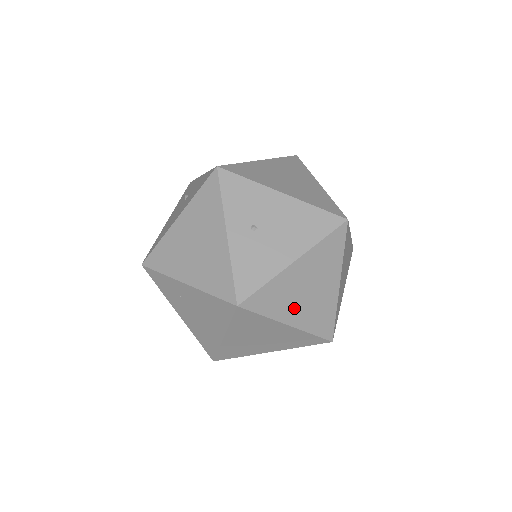
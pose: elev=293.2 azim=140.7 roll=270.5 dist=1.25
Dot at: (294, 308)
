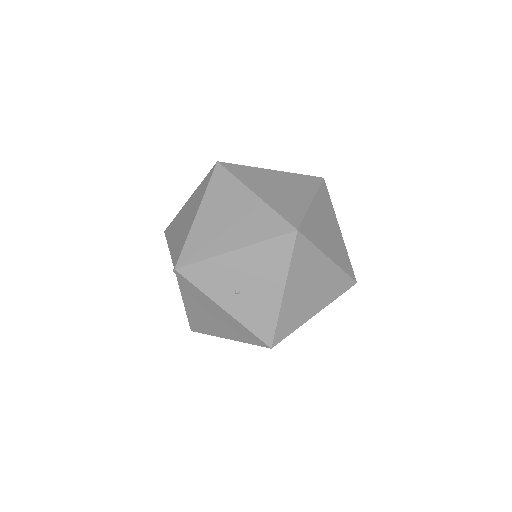
Dot at: (310, 305)
